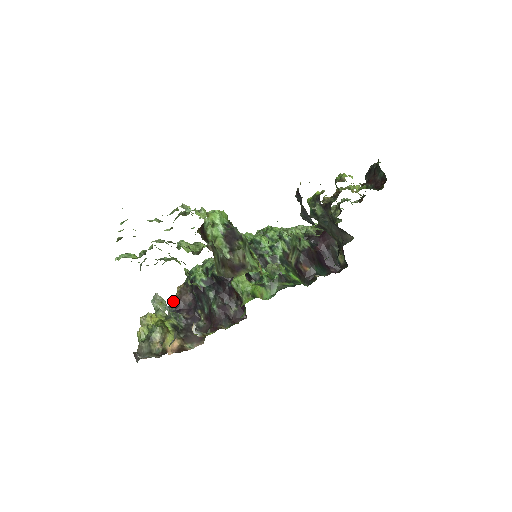
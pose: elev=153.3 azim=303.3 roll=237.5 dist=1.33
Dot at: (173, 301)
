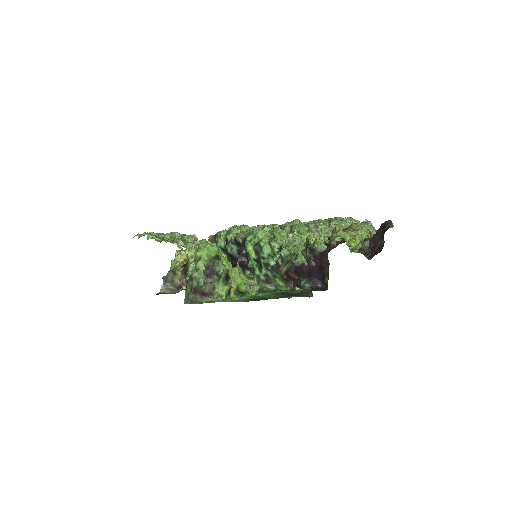
Dot at: occluded
